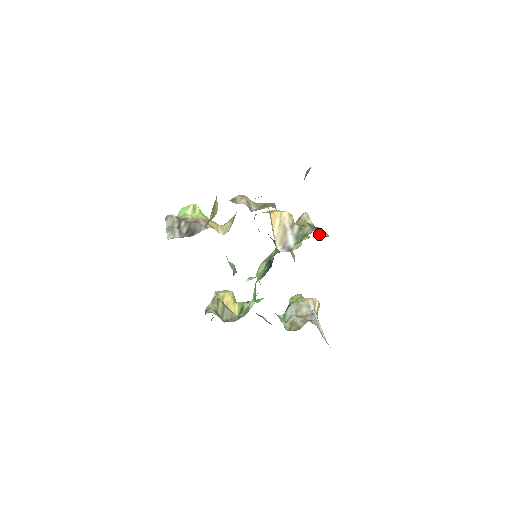
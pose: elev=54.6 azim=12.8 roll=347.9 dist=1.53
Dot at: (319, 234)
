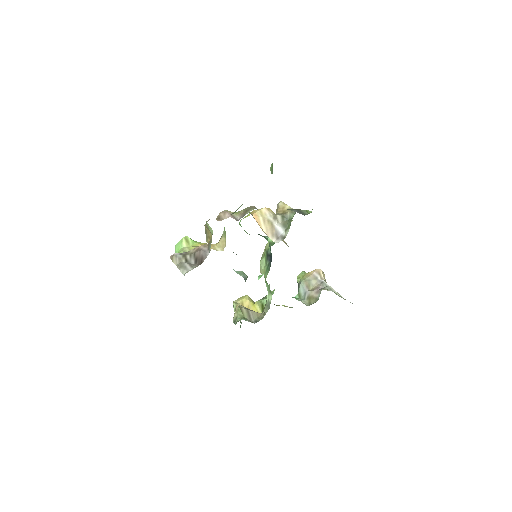
Dot at: (303, 214)
